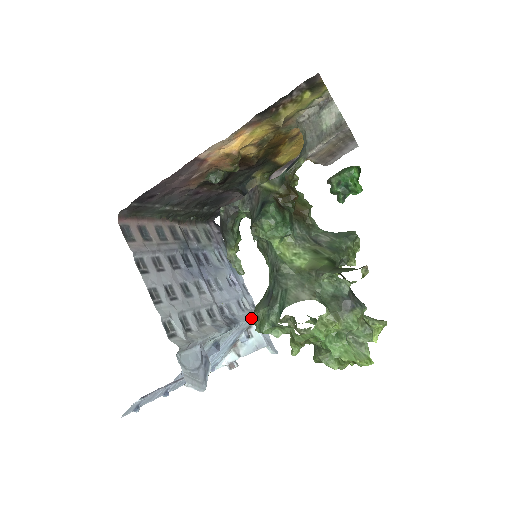
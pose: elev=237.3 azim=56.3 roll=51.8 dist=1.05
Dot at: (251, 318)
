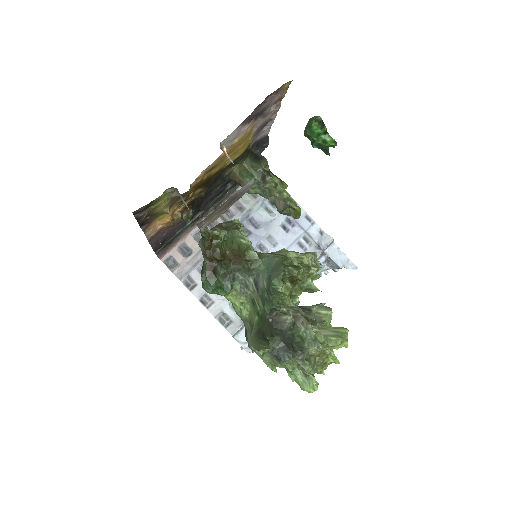
Dot at: occluded
